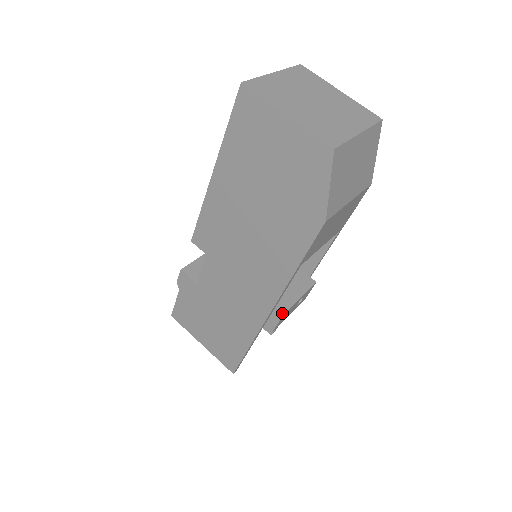
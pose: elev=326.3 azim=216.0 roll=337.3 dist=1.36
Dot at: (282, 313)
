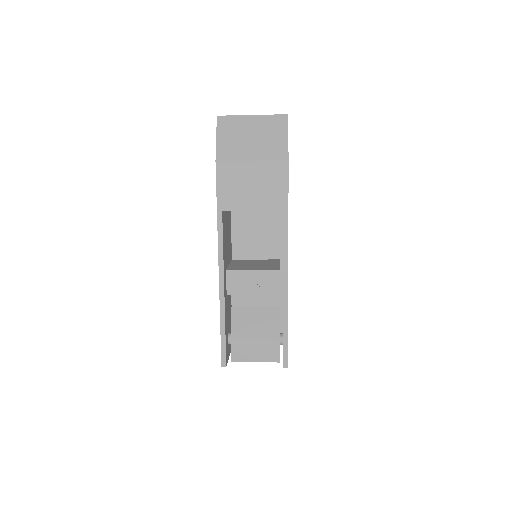
Dot at: (226, 269)
